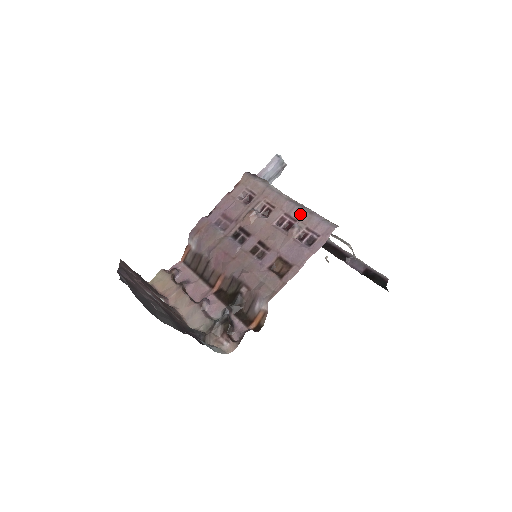
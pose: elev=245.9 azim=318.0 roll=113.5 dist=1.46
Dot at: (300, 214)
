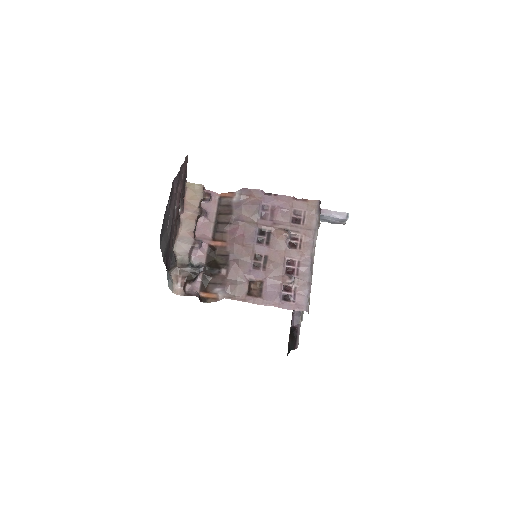
Dot at: (304, 274)
